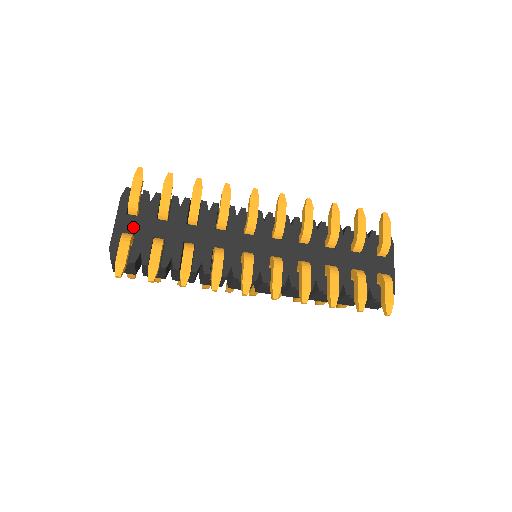
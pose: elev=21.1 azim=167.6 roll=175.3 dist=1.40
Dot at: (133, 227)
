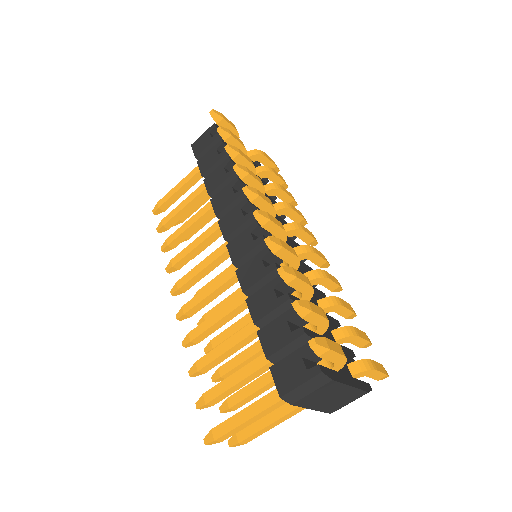
Dot at: occluded
